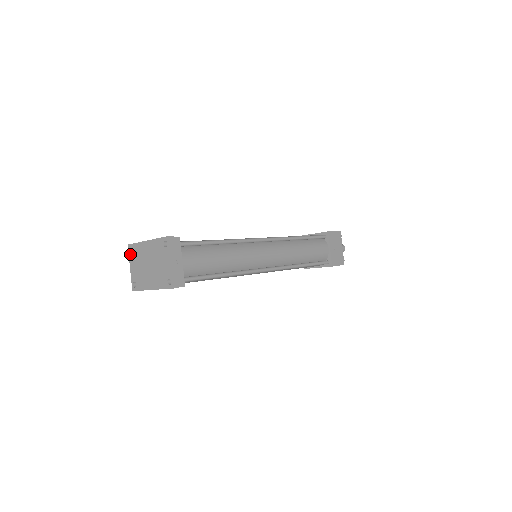
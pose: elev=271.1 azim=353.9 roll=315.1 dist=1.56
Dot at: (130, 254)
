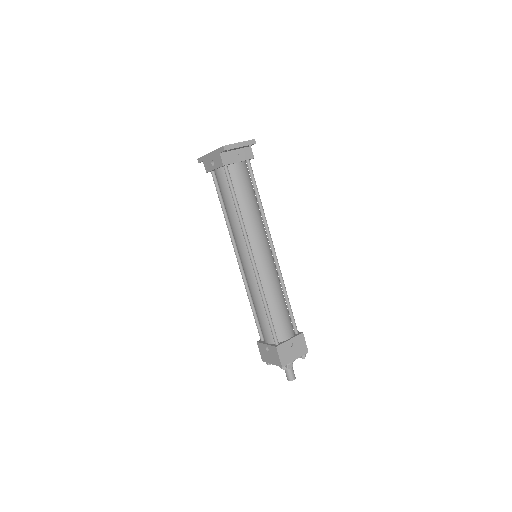
Dot at: occluded
